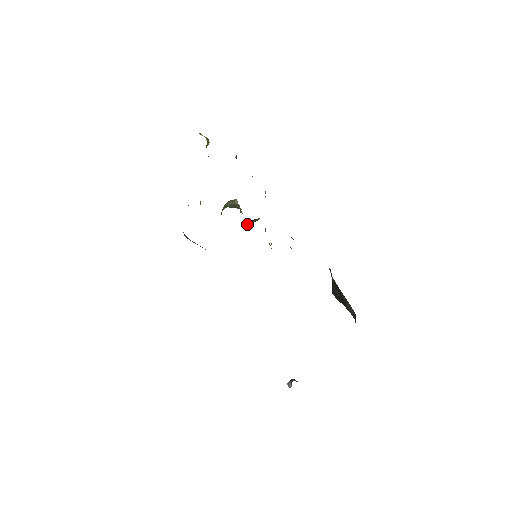
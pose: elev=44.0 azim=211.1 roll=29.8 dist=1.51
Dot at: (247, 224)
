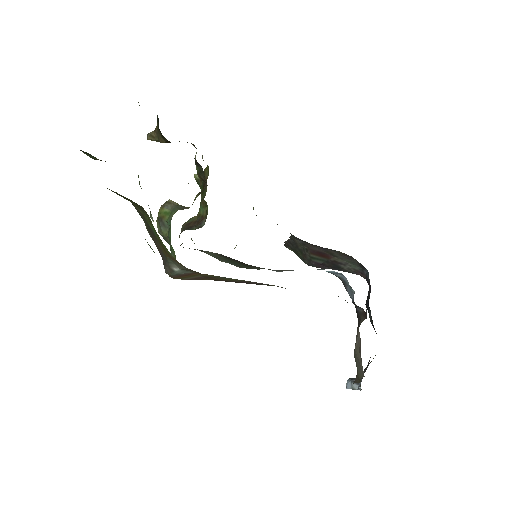
Dot at: (193, 229)
